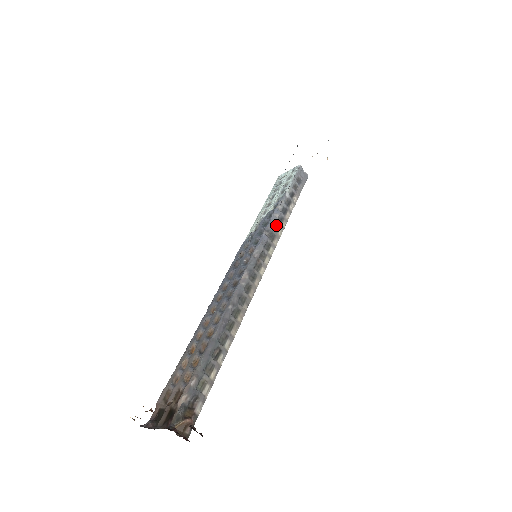
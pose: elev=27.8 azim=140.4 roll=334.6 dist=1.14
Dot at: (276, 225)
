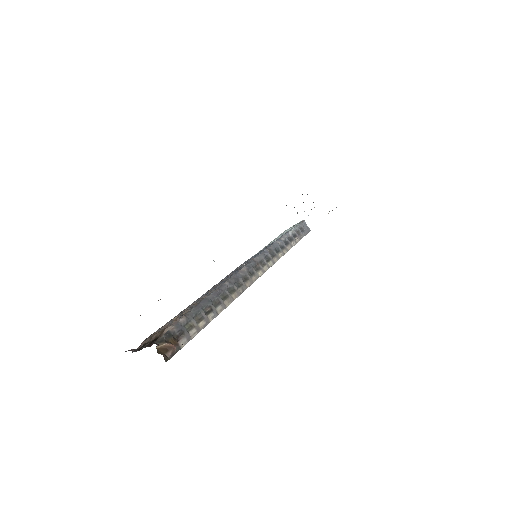
Dot at: (277, 249)
